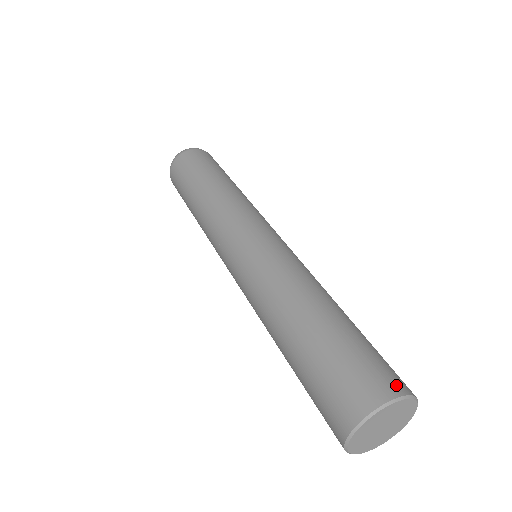
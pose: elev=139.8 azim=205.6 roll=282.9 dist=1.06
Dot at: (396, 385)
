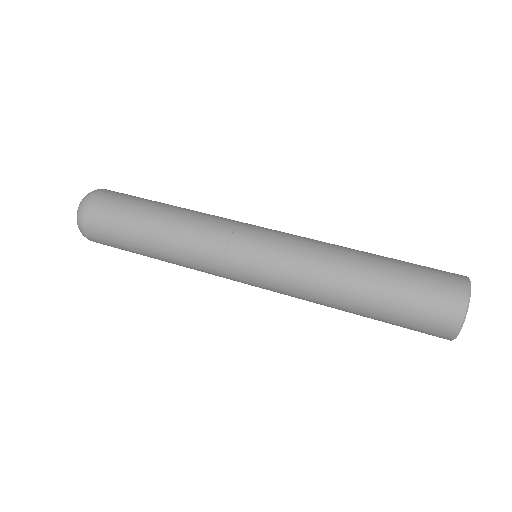
Dot at: occluded
